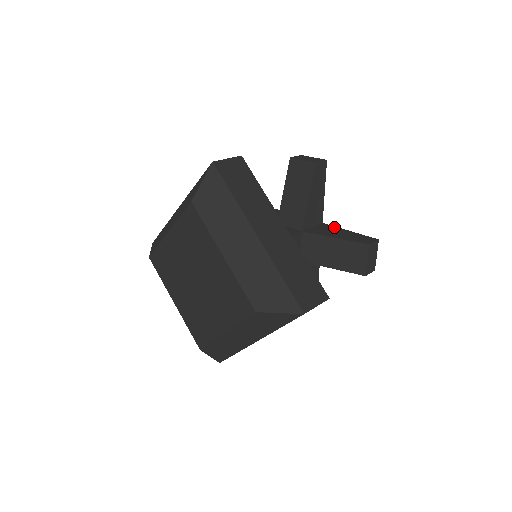
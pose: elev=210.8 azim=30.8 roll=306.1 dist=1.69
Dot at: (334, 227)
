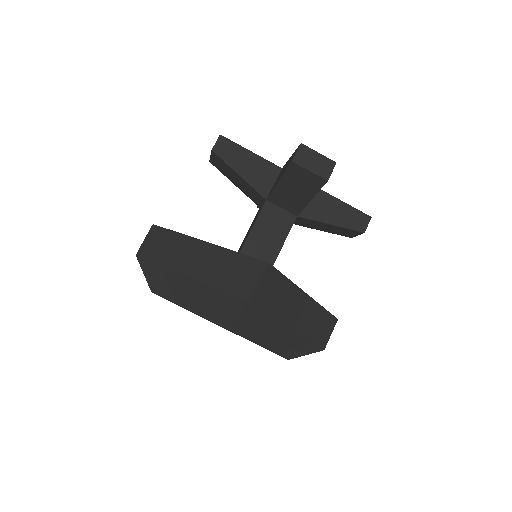
Dot at: (326, 196)
